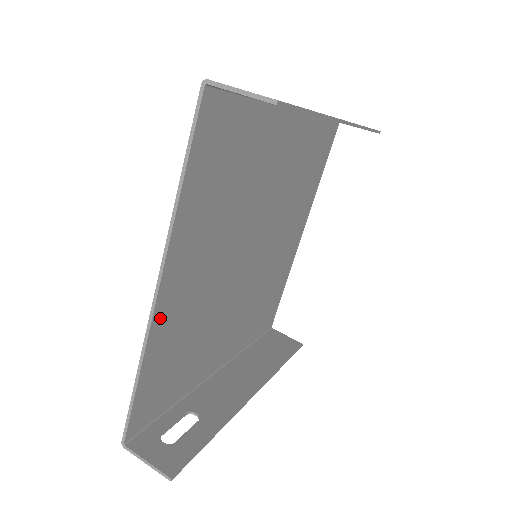
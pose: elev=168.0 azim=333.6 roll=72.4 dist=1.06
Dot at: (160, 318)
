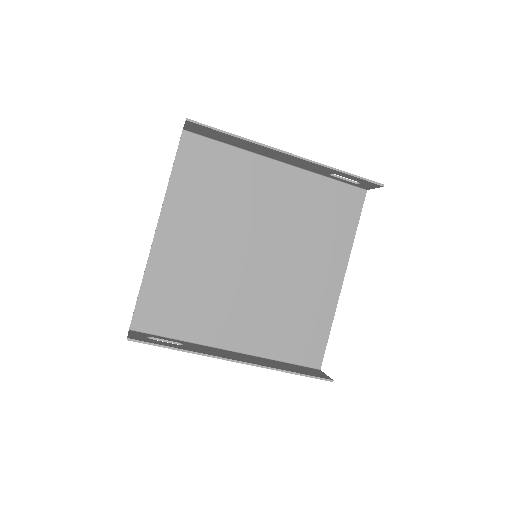
Dot at: (159, 250)
